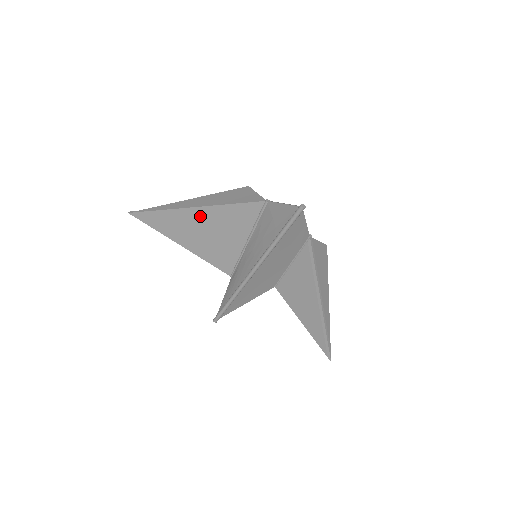
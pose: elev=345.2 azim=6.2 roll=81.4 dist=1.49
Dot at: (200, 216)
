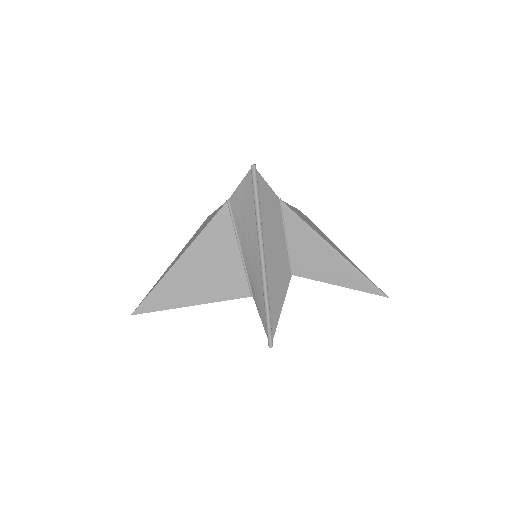
Dot at: (189, 262)
